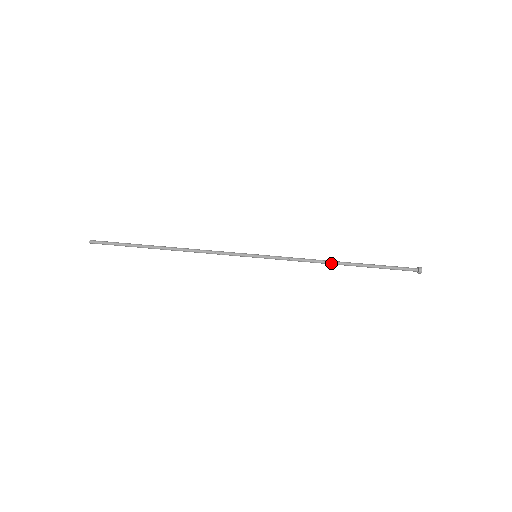
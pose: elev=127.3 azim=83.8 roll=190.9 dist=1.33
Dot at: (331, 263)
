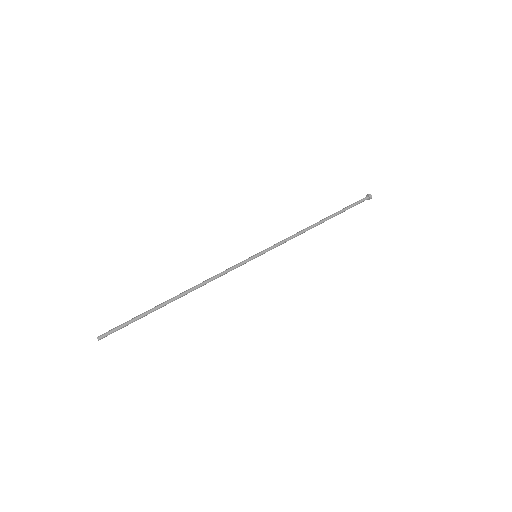
Dot at: (312, 226)
